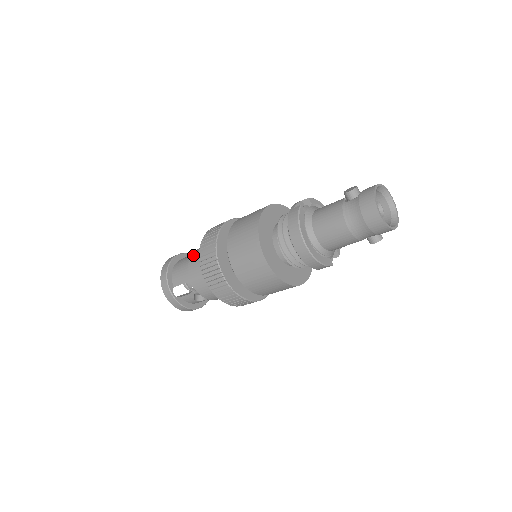
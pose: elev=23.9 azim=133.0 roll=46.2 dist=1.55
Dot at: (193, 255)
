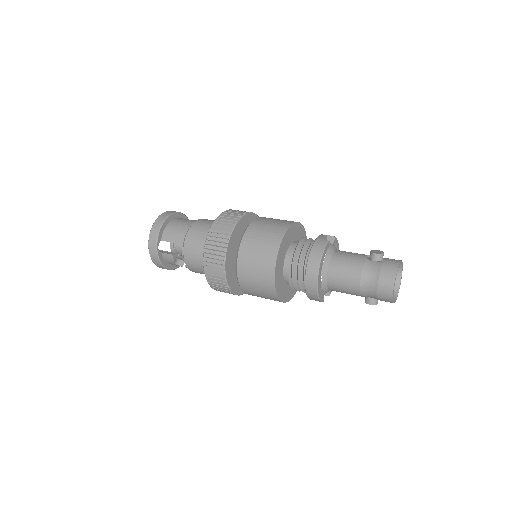
Dot at: (197, 223)
